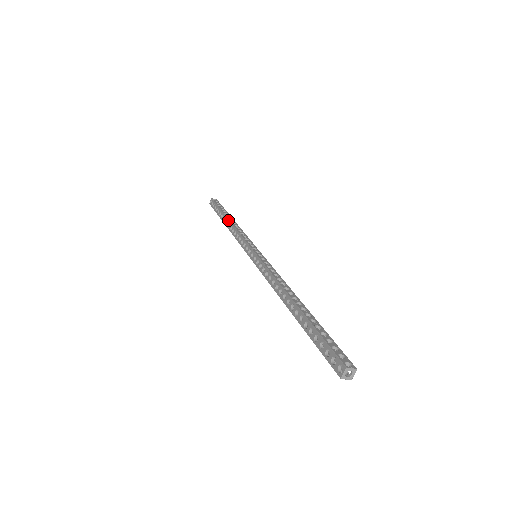
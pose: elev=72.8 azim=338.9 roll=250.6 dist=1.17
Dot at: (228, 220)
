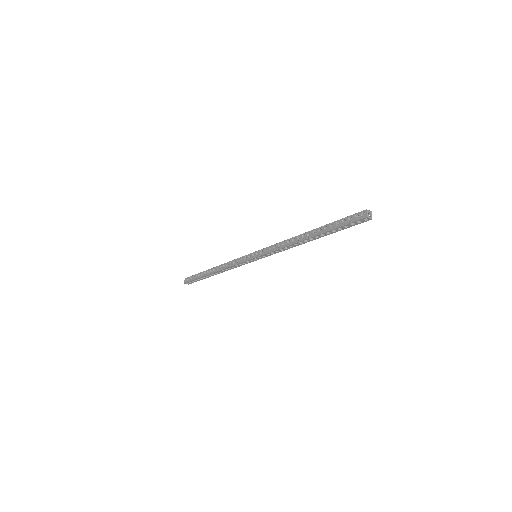
Dot at: (214, 267)
